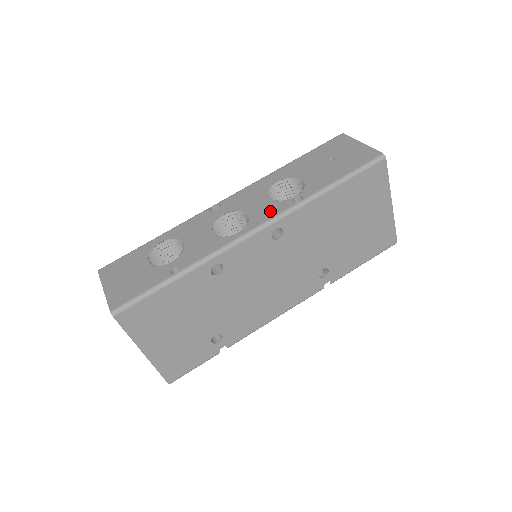
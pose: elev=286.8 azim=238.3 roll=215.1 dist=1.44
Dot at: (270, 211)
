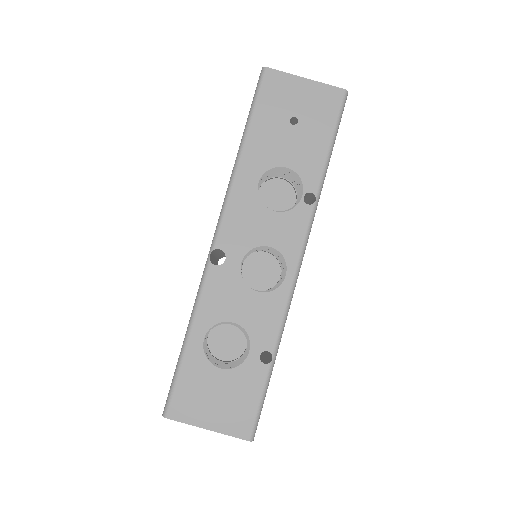
Dot at: (294, 230)
